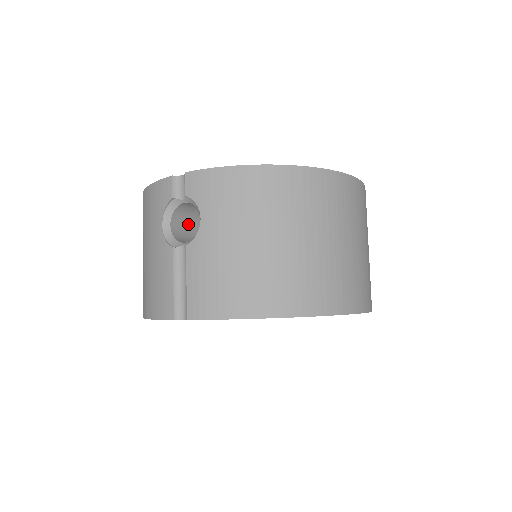
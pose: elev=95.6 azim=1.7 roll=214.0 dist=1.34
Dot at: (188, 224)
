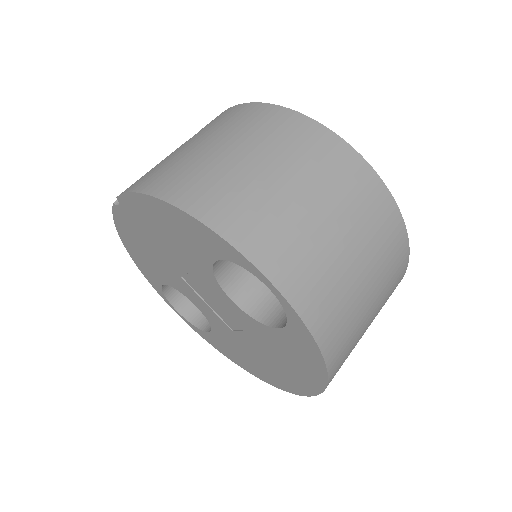
Dot at: occluded
